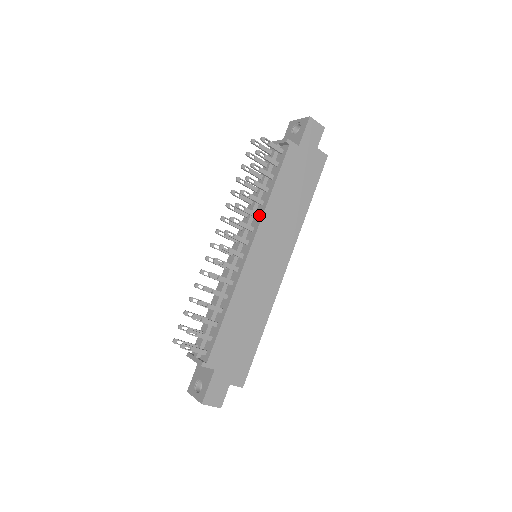
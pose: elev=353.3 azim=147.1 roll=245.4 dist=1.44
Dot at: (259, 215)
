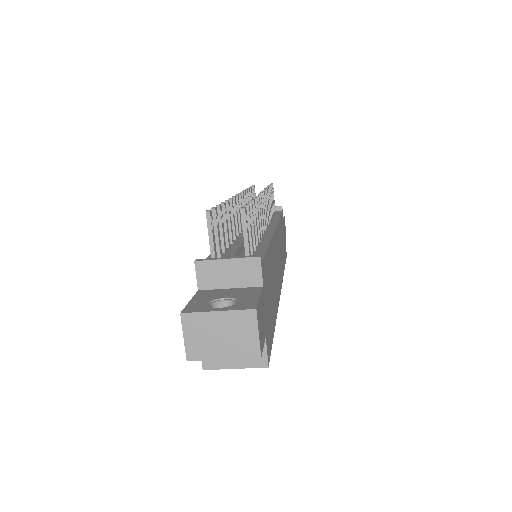
Dot at: (271, 221)
